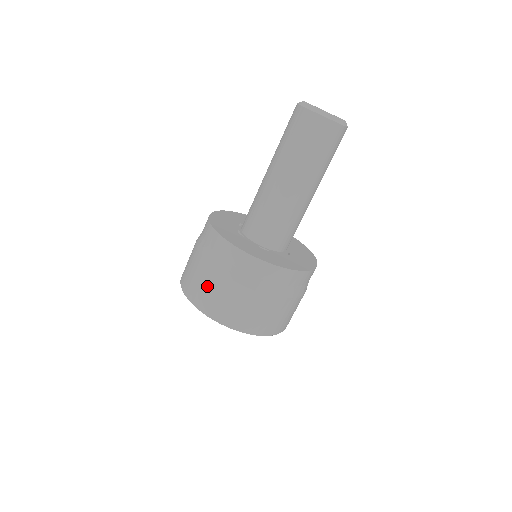
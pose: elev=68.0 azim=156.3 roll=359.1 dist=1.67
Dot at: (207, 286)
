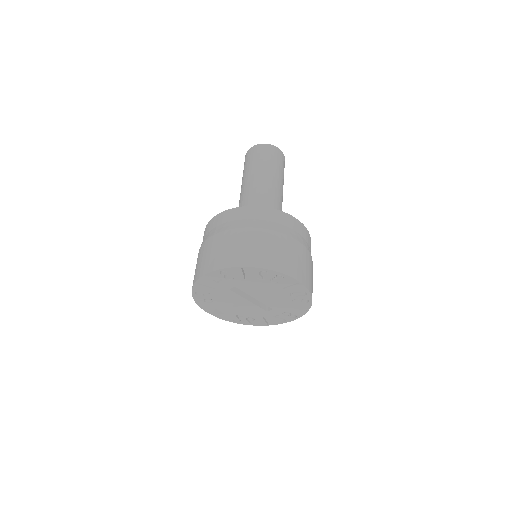
Dot at: (266, 245)
